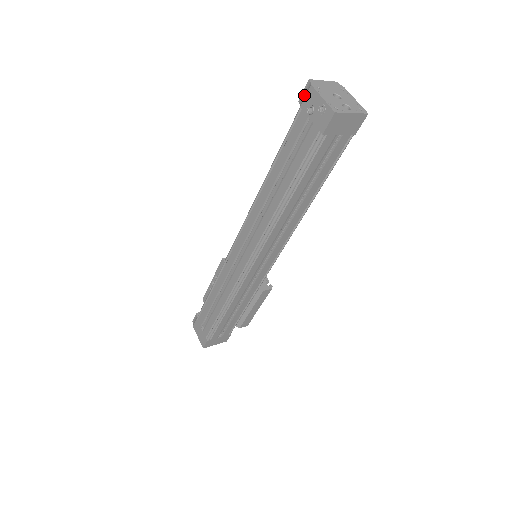
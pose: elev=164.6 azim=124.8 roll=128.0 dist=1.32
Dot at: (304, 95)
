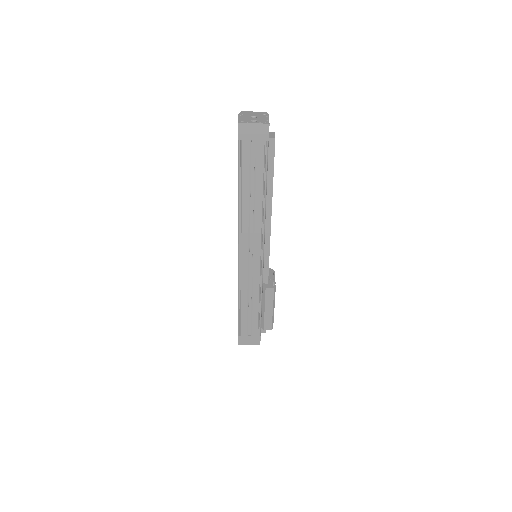
Dot at: occluded
